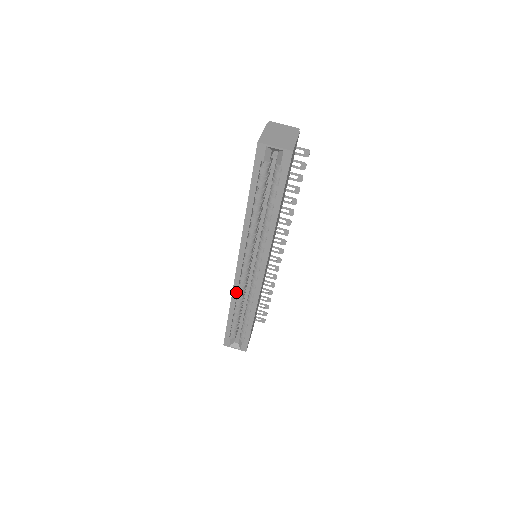
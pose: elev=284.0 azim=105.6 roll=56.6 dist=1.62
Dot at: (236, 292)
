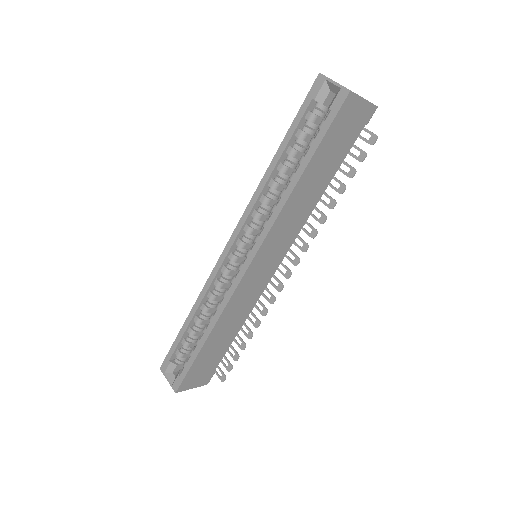
Dot at: (209, 286)
